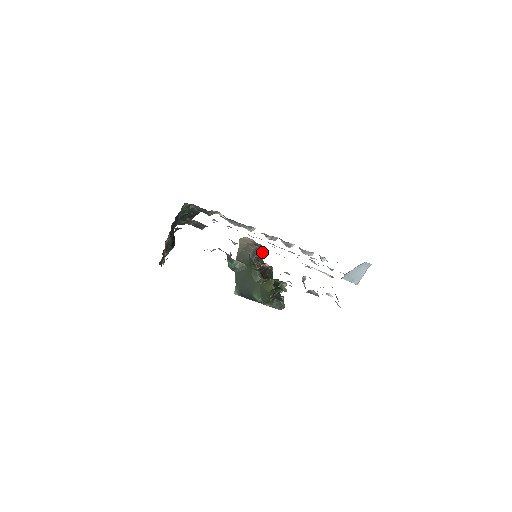
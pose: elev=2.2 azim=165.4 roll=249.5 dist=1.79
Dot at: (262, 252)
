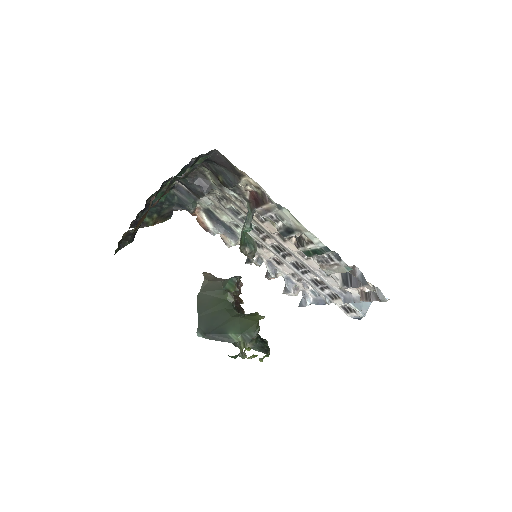
Dot at: (240, 280)
